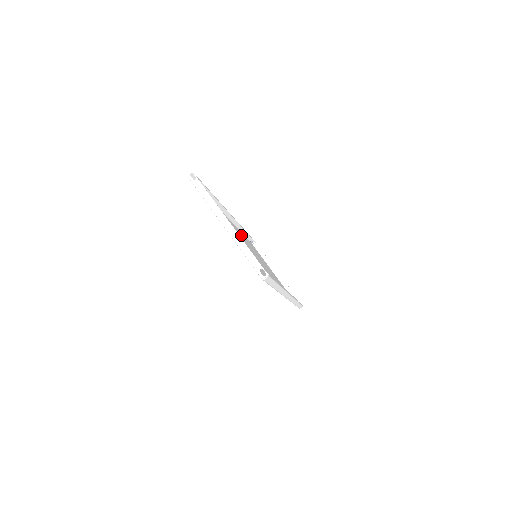
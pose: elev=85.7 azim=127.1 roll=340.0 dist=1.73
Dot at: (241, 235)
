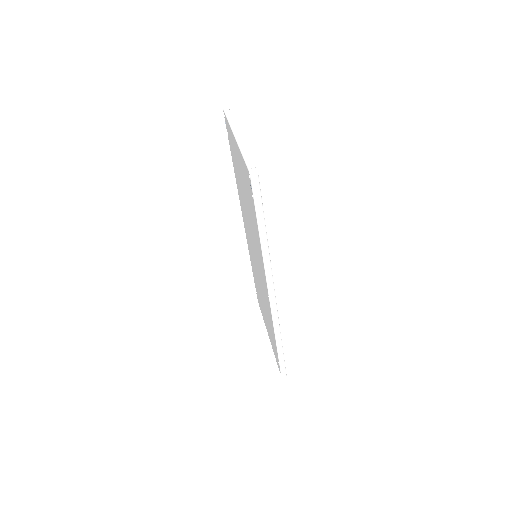
Dot at: occluded
